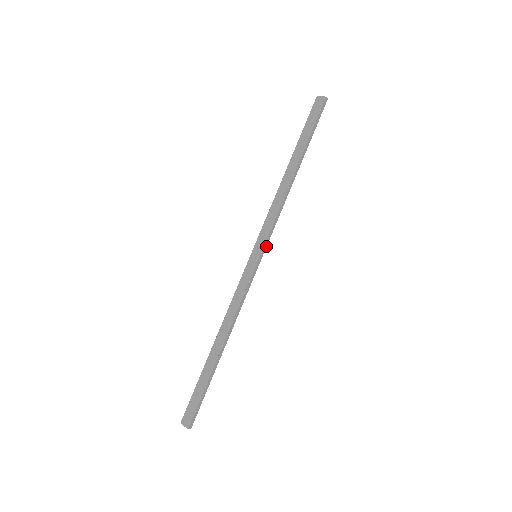
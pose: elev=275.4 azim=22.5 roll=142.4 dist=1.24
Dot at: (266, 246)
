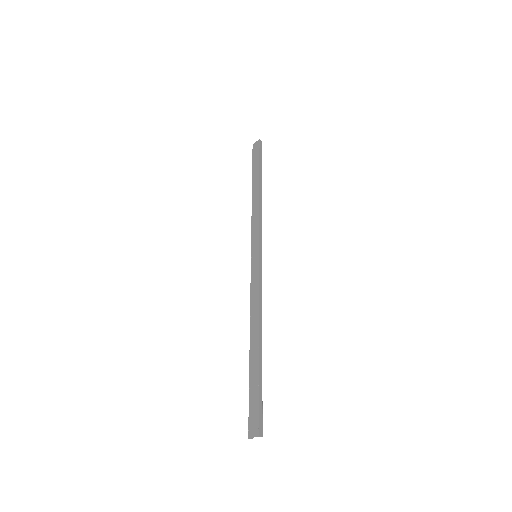
Dot at: (261, 245)
